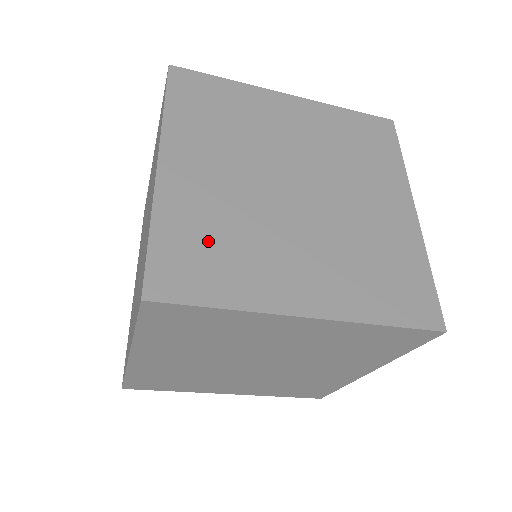
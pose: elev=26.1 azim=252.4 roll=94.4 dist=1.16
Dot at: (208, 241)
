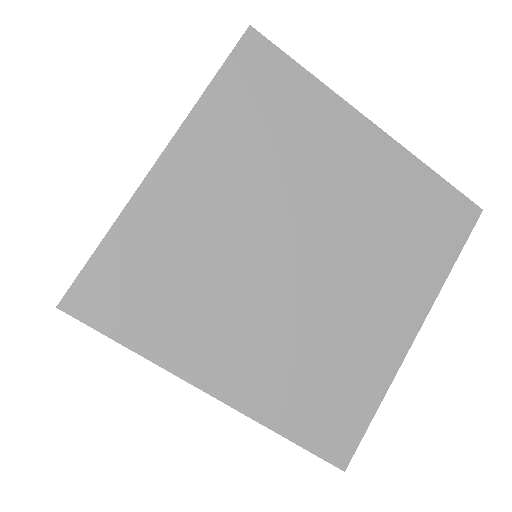
Dot at: occluded
